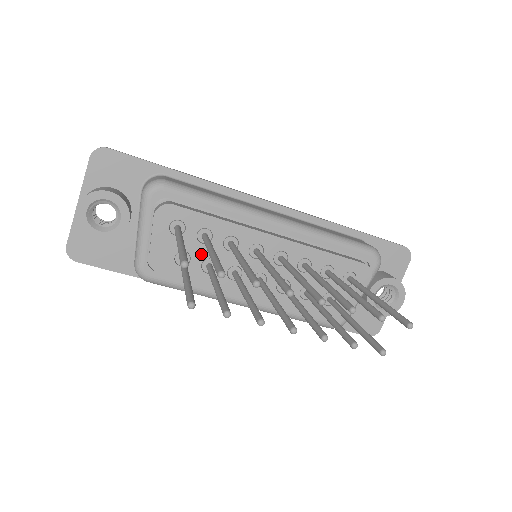
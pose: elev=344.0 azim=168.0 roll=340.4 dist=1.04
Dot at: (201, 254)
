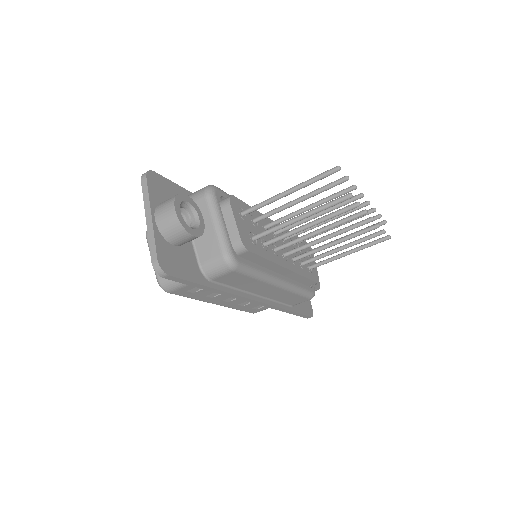
Dot at: occluded
